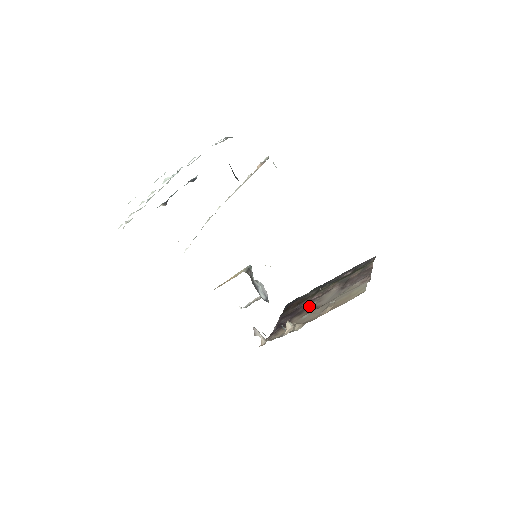
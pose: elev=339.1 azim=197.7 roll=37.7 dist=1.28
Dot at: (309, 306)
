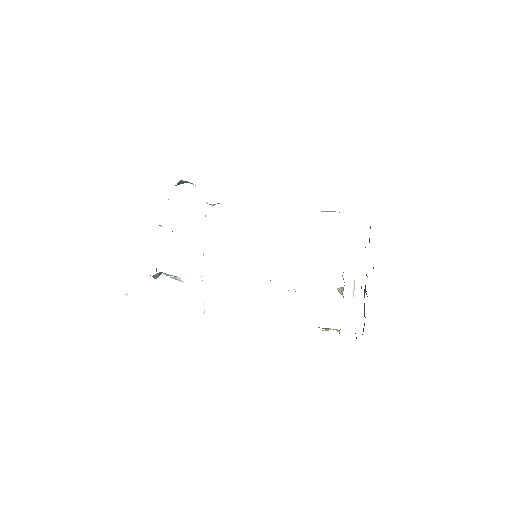
Dot at: occluded
